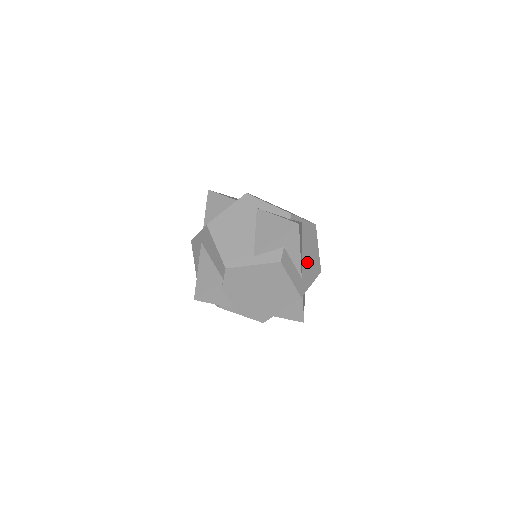
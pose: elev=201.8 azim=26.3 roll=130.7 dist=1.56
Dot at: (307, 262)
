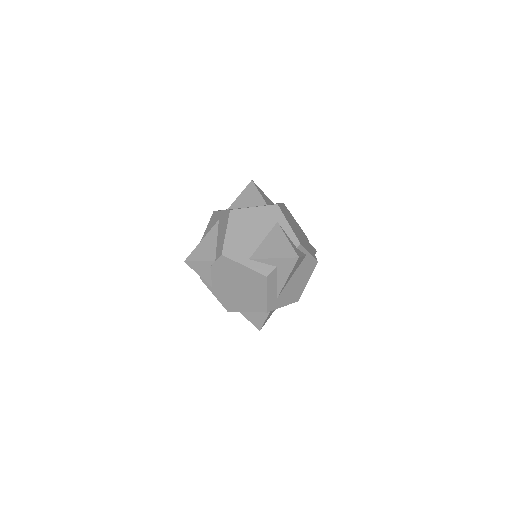
Dot at: (291, 288)
